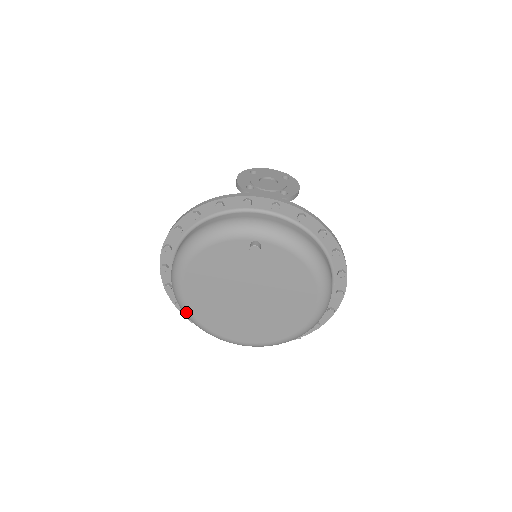
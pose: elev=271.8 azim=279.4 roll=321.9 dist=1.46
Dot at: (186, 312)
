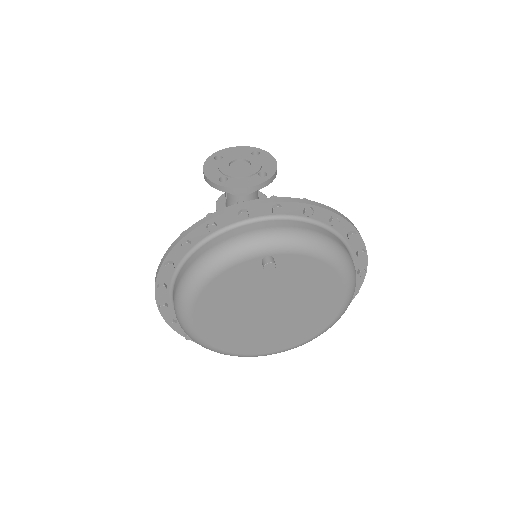
Dot at: (203, 345)
